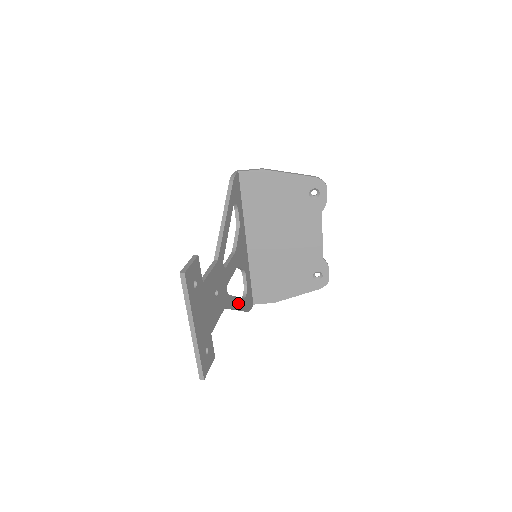
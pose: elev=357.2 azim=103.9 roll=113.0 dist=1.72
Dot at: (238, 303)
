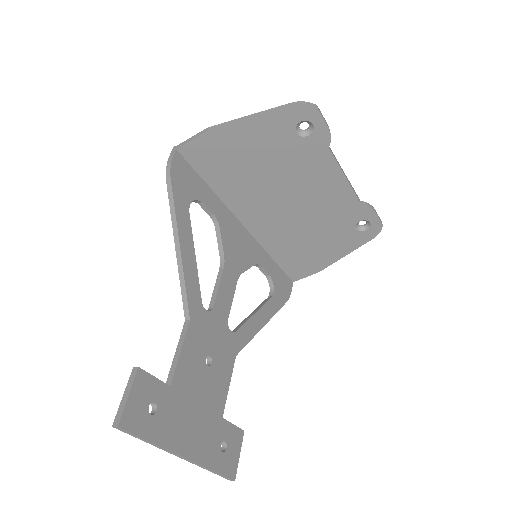
Dot at: (261, 316)
